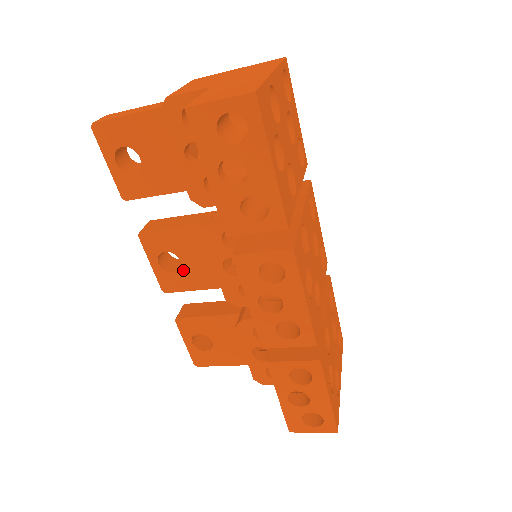
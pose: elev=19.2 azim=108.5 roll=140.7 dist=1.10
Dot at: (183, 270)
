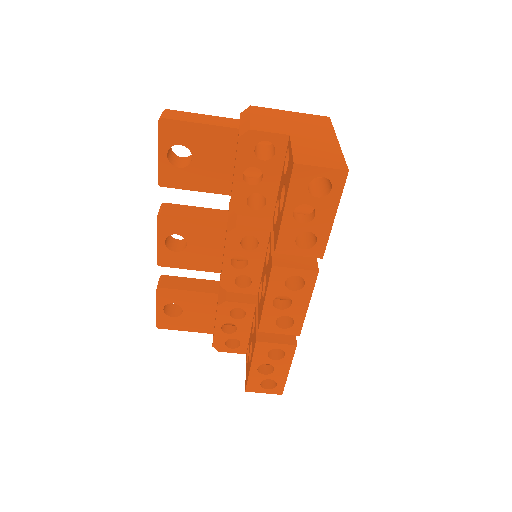
Dot at: (185, 252)
